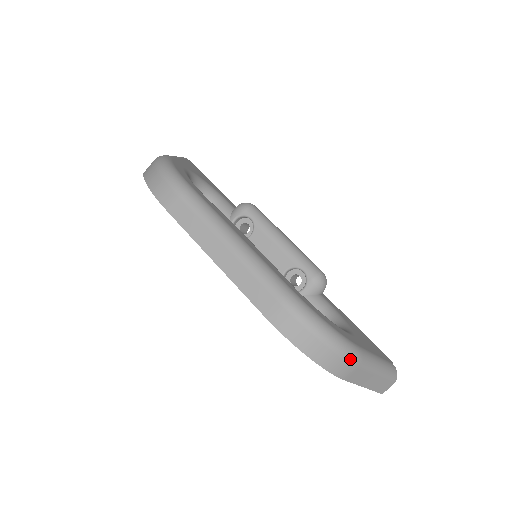
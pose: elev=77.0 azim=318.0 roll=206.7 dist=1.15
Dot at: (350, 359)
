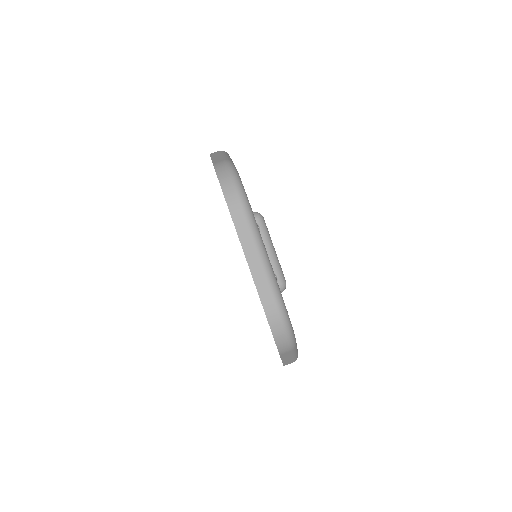
Dot at: (291, 346)
